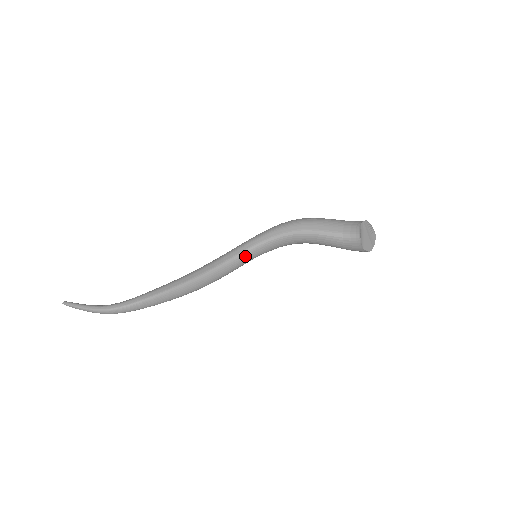
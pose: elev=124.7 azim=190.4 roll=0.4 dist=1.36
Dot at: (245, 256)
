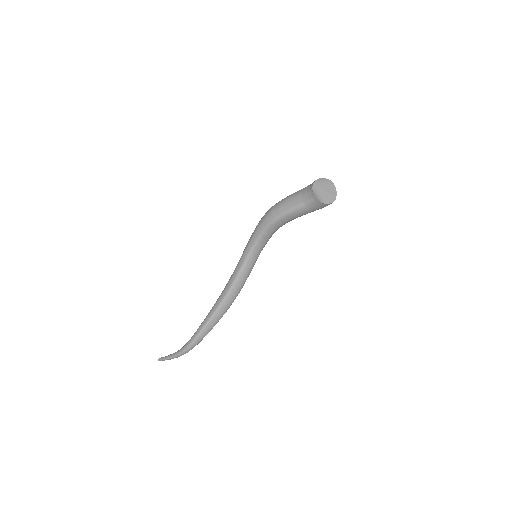
Dot at: (249, 260)
